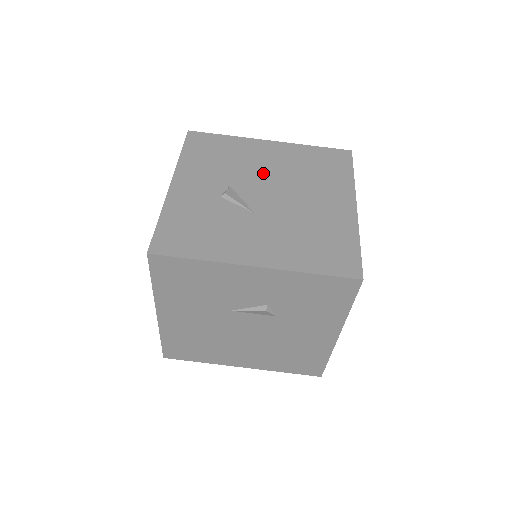
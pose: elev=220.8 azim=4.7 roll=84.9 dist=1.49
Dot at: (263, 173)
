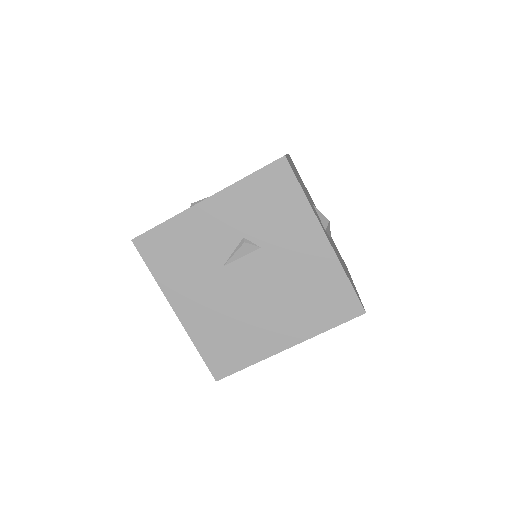
Dot at: occluded
